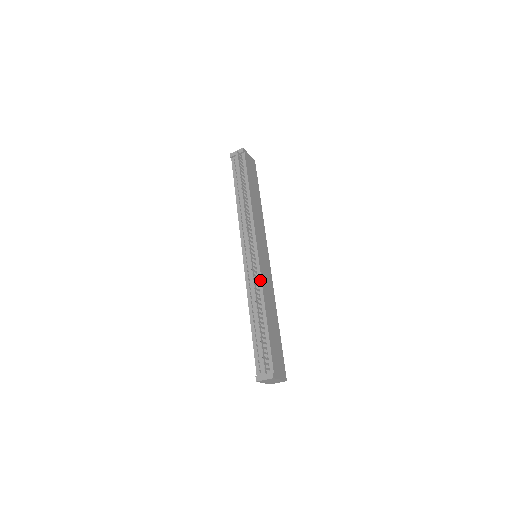
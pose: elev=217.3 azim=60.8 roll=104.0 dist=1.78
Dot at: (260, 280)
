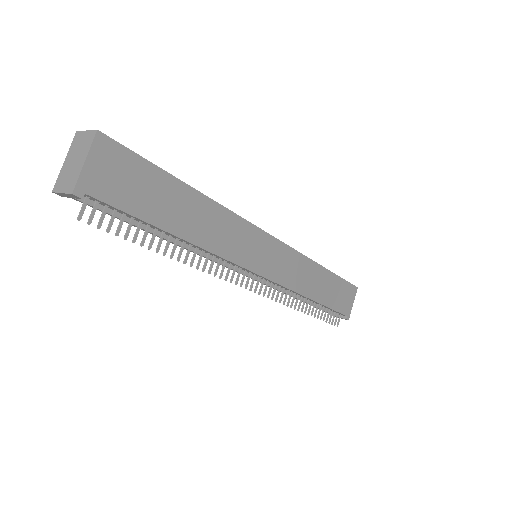
Dot at: (287, 289)
